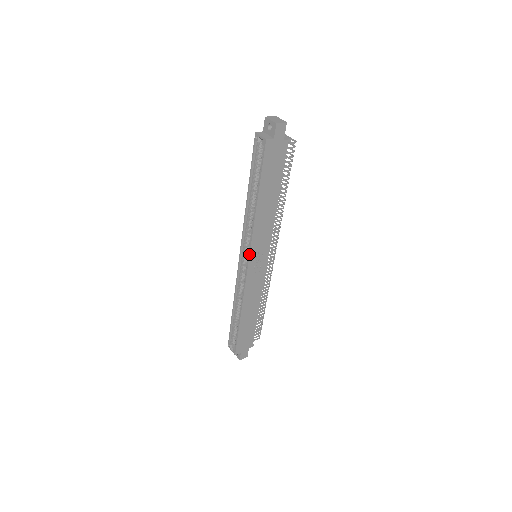
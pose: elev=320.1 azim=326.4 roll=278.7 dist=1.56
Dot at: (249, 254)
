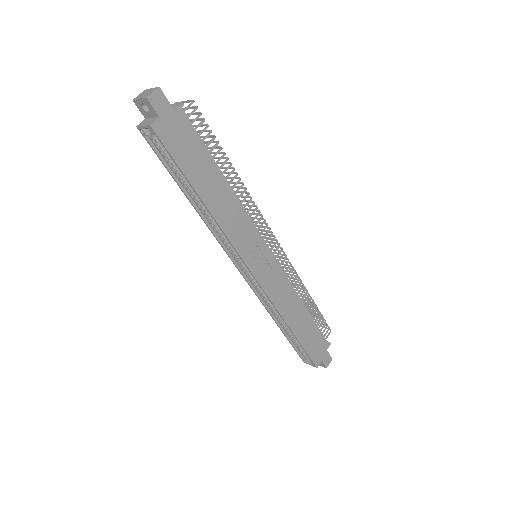
Dot at: (243, 262)
